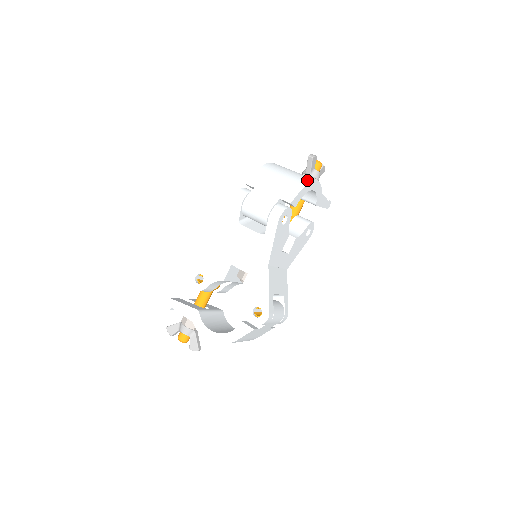
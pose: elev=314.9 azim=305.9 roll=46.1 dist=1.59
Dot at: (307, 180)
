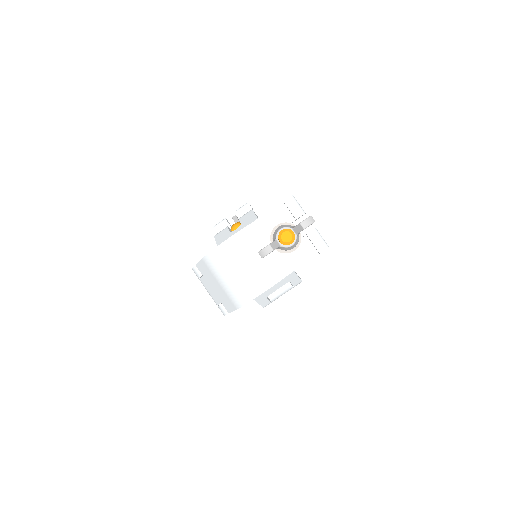
Dot at: (243, 301)
